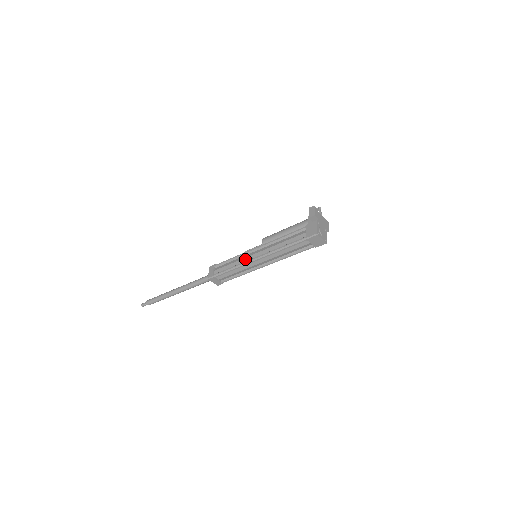
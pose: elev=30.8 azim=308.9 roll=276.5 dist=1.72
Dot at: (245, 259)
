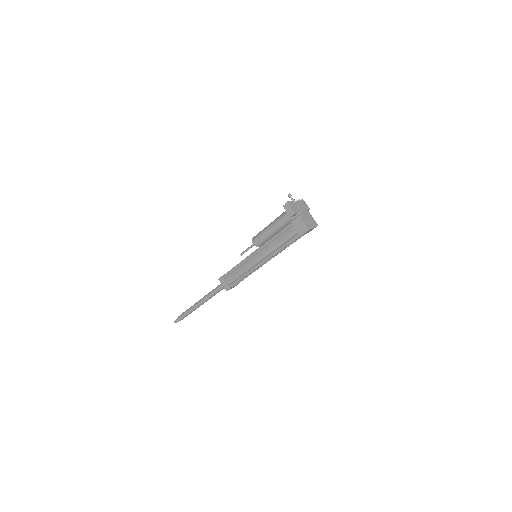
Dot at: (250, 266)
